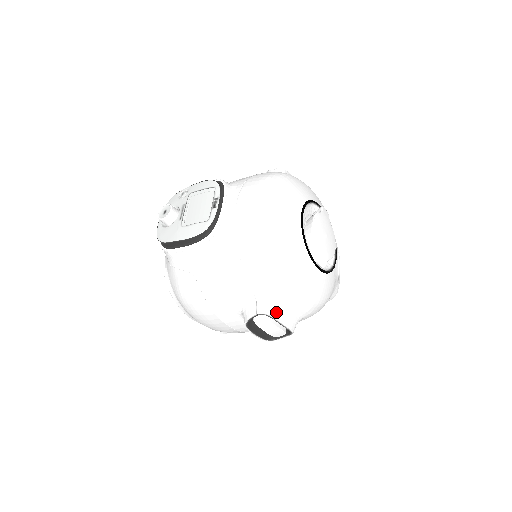
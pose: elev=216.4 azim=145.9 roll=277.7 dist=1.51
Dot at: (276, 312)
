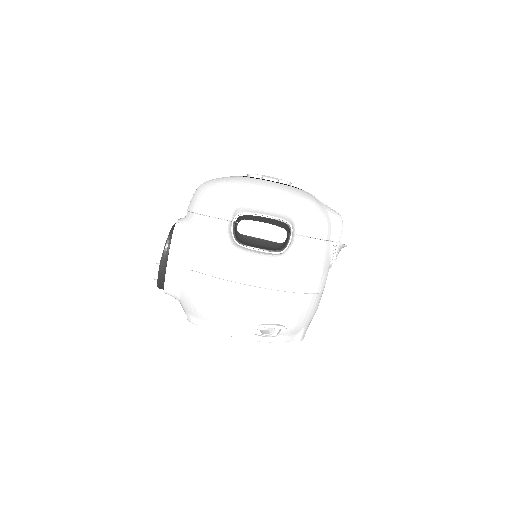
Dot at: (249, 211)
